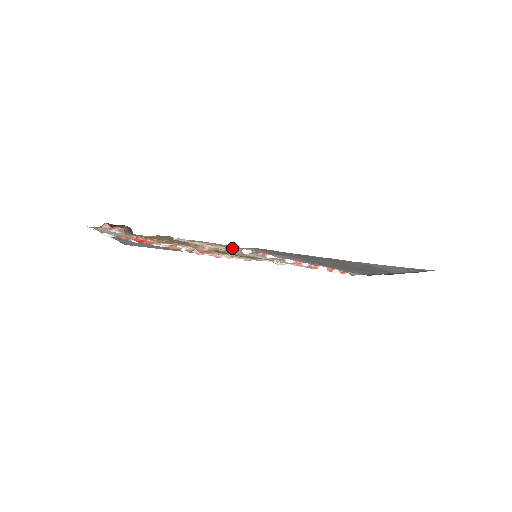
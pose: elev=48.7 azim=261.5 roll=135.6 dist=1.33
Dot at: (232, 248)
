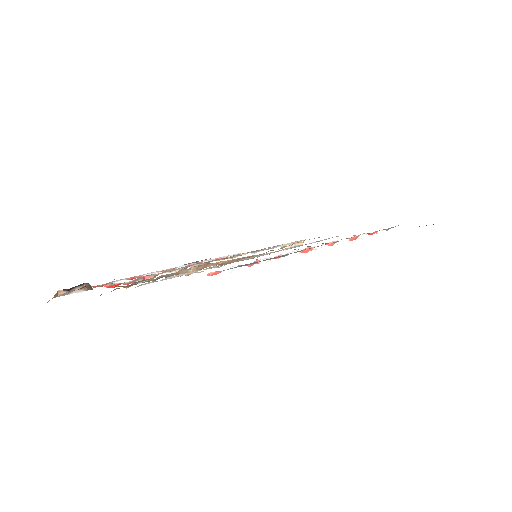
Dot at: occluded
